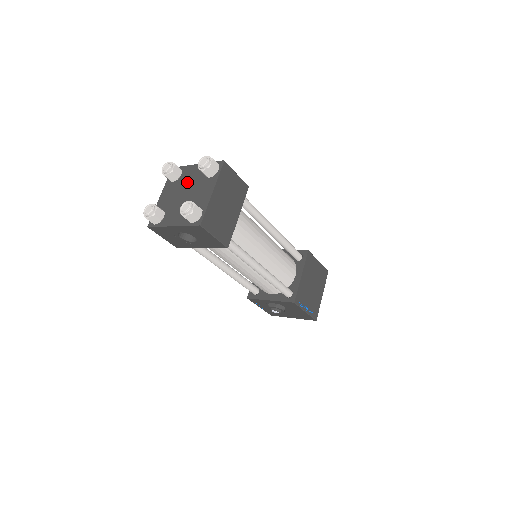
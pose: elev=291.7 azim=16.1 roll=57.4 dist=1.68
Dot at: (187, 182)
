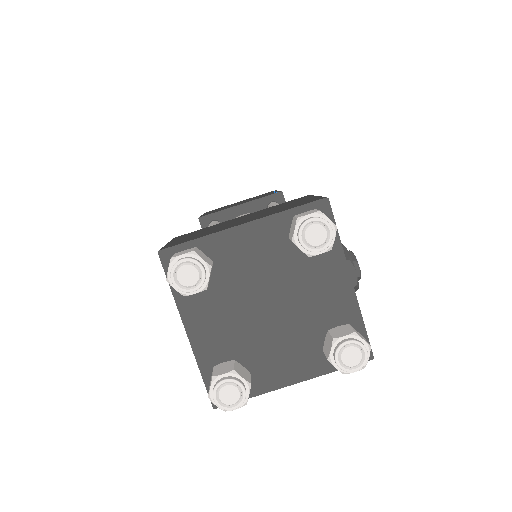
Dot at: (300, 288)
